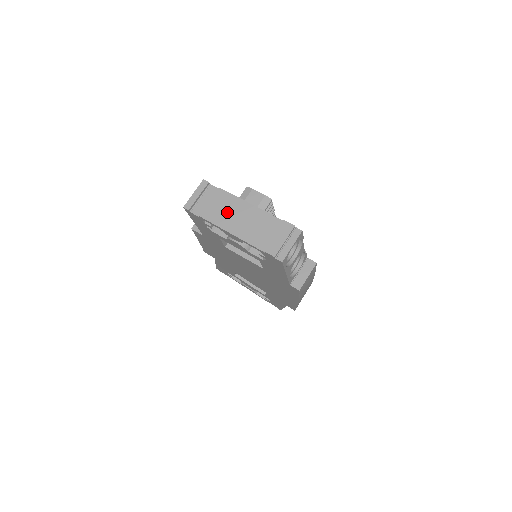
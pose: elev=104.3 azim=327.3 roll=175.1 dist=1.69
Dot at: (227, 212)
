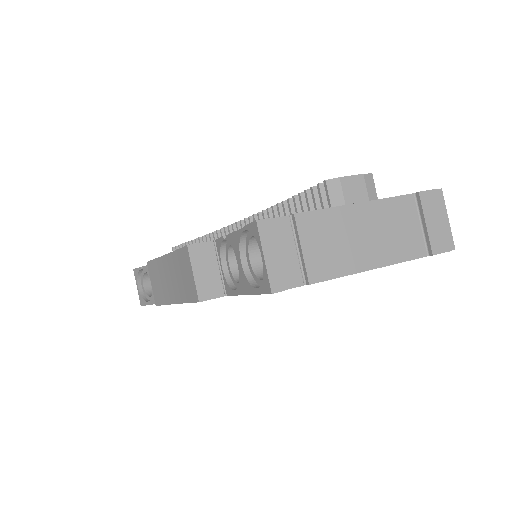
Dot at: (340, 243)
